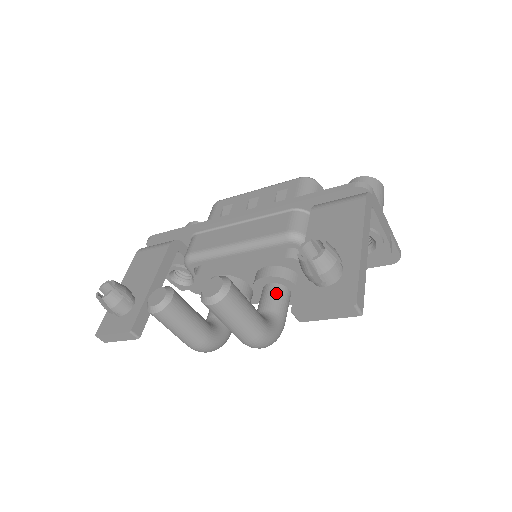
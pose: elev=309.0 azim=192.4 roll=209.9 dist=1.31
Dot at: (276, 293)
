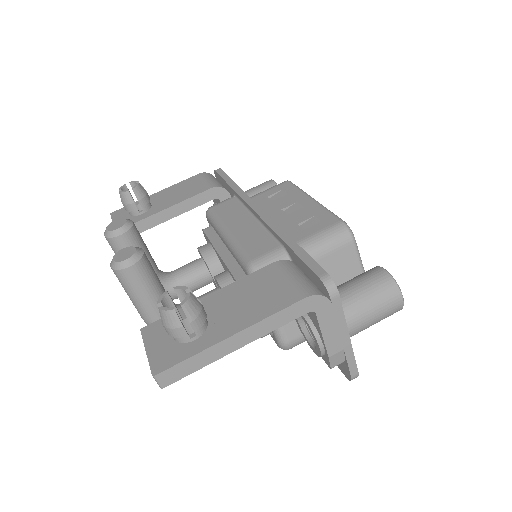
Dot at: occluded
